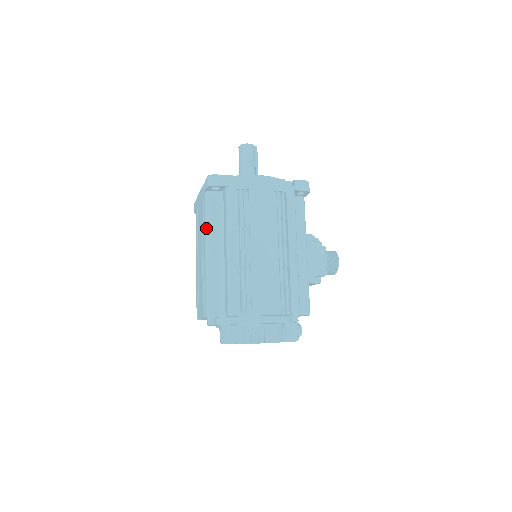
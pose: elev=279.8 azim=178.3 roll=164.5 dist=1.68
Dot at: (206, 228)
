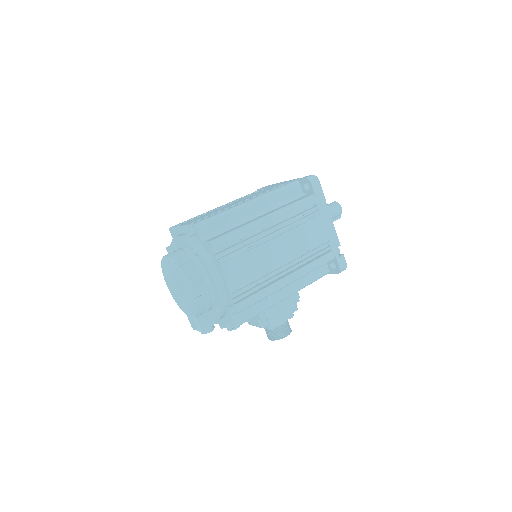
Dot at: (270, 192)
